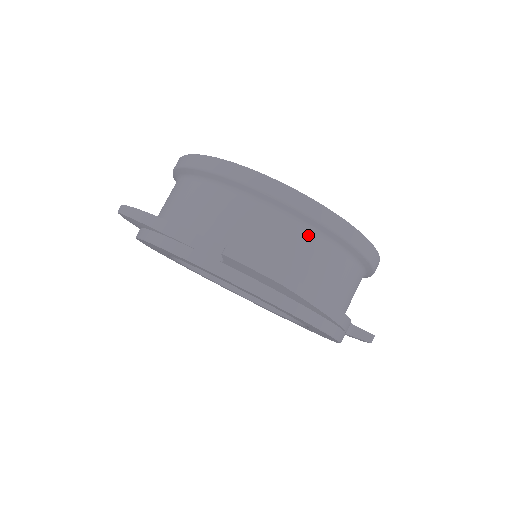
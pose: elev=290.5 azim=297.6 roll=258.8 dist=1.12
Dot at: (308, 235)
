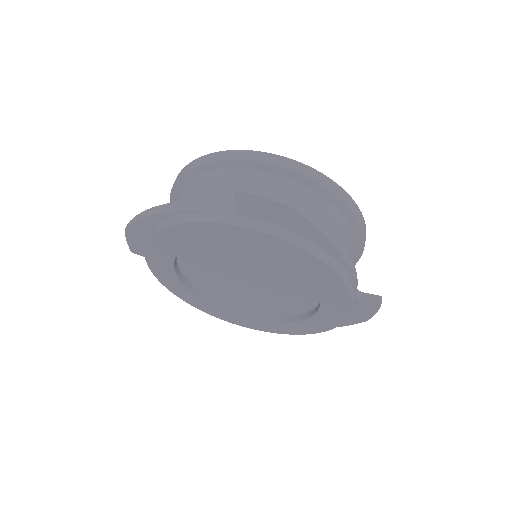
Dot at: (302, 192)
